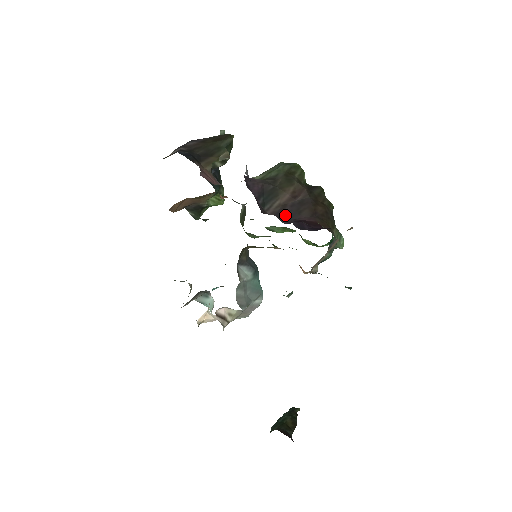
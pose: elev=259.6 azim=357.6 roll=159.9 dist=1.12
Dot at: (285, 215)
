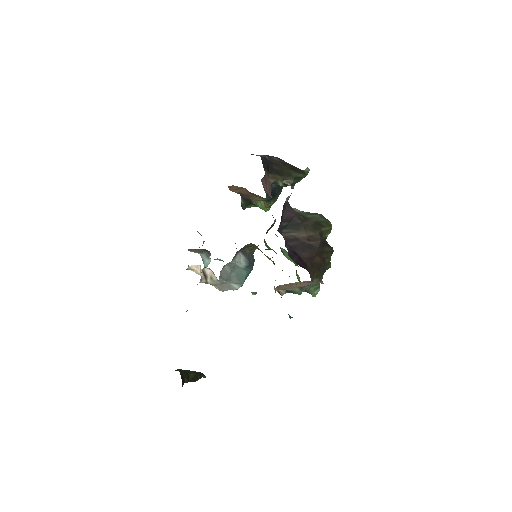
Dot at: (292, 244)
